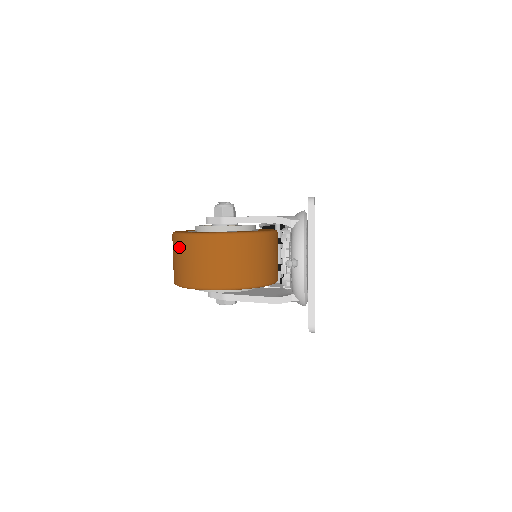
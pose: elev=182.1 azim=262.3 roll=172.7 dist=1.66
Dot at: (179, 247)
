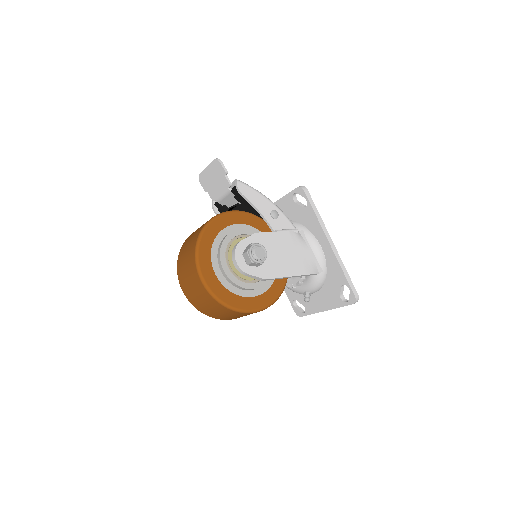
Dot at: (227, 312)
